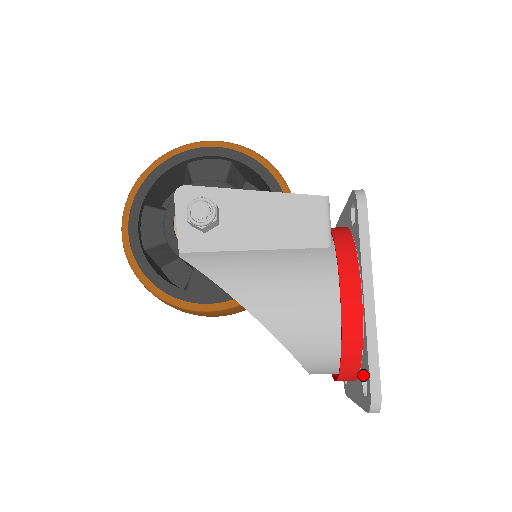
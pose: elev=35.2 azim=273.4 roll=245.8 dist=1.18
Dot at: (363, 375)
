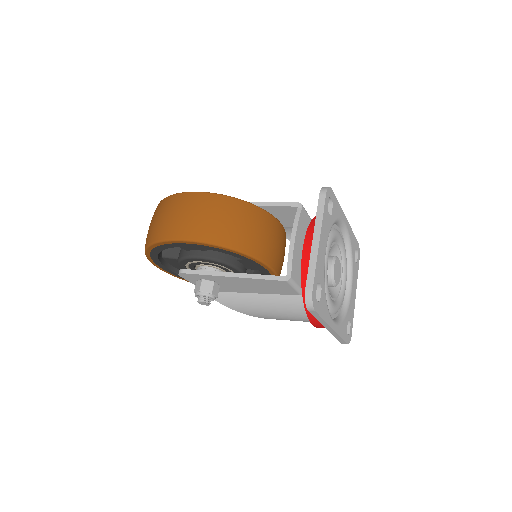
Dot at: occluded
